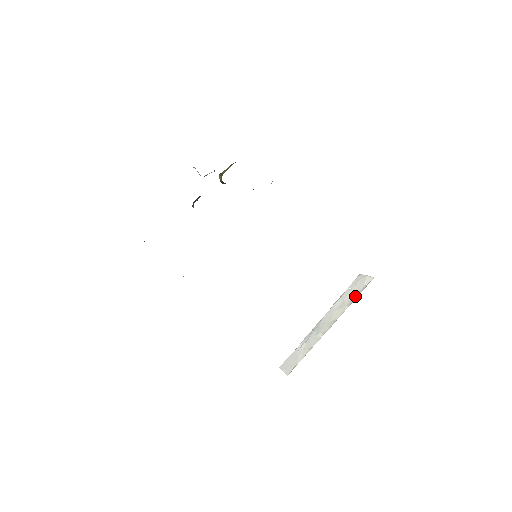
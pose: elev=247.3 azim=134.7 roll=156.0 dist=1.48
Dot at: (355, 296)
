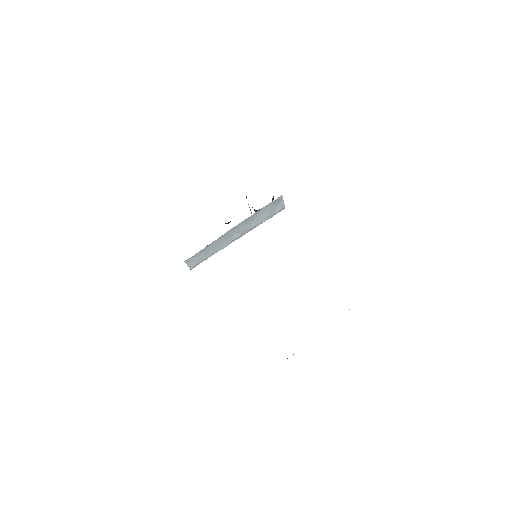
Dot at: occluded
